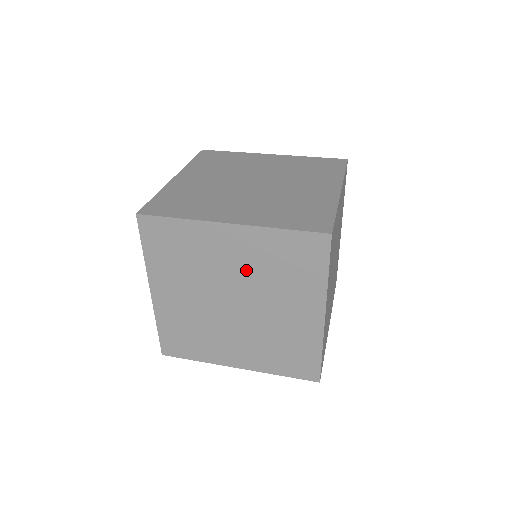
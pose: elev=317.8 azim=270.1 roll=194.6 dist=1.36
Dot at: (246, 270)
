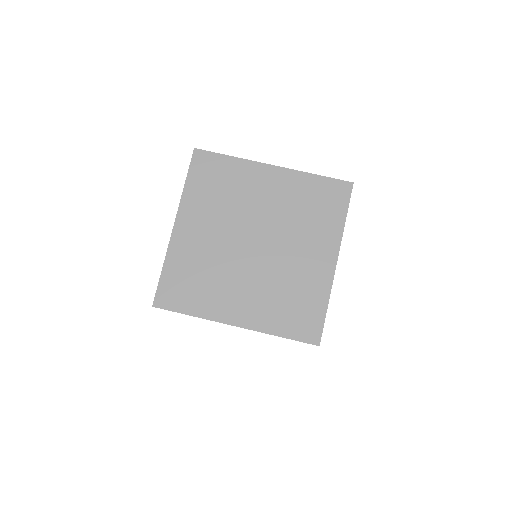
Dot at: occluded
